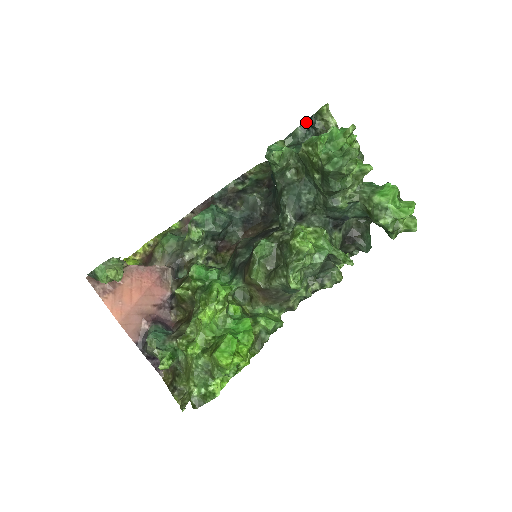
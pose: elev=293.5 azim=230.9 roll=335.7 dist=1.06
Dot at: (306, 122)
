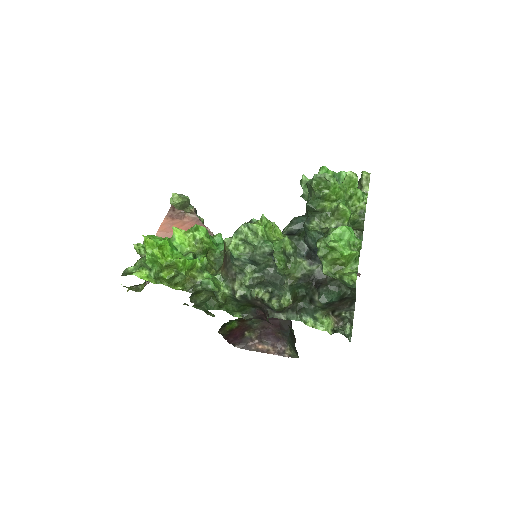
Dot at: occluded
